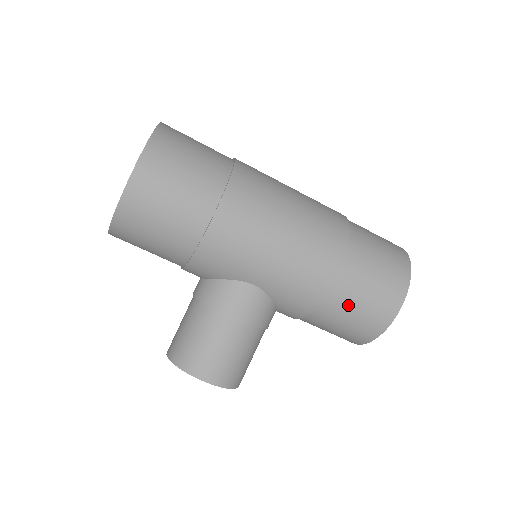
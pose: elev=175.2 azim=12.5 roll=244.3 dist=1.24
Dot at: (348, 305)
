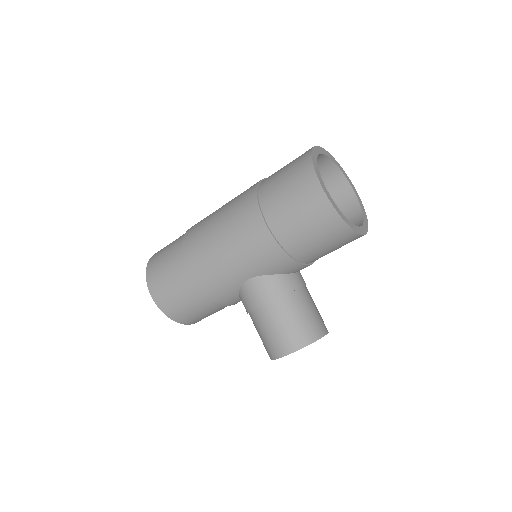
Dot at: (297, 231)
